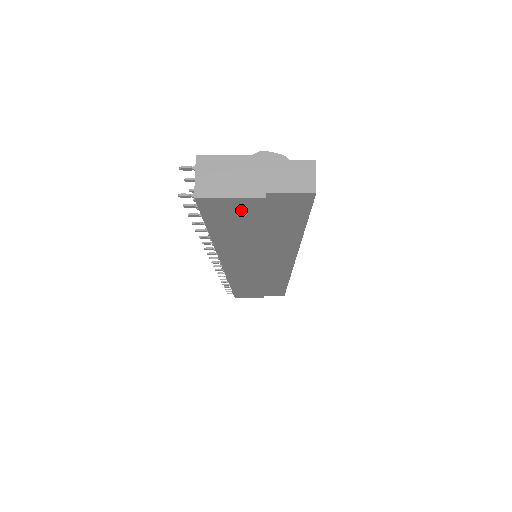
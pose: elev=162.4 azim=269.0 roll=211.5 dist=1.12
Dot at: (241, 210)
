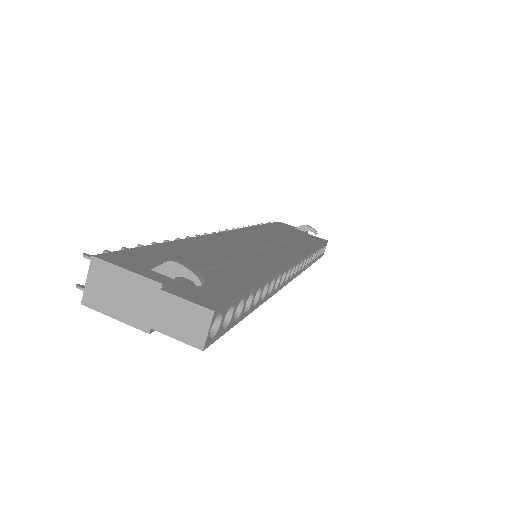
Dot at: occluded
